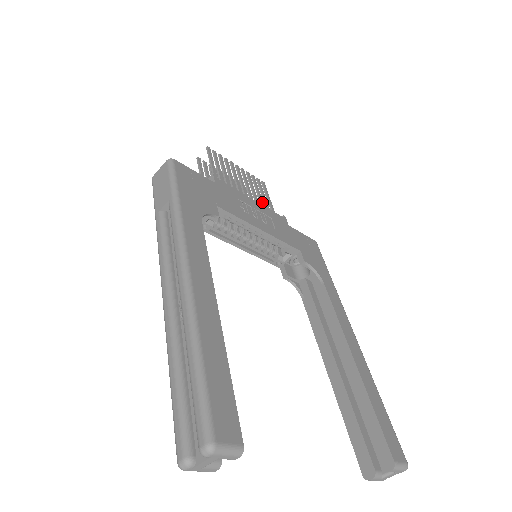
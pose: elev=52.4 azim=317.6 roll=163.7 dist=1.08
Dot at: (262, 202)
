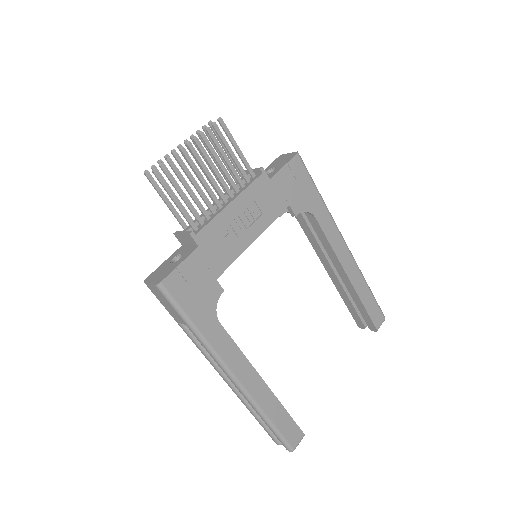
Dot at: (235, 172)
